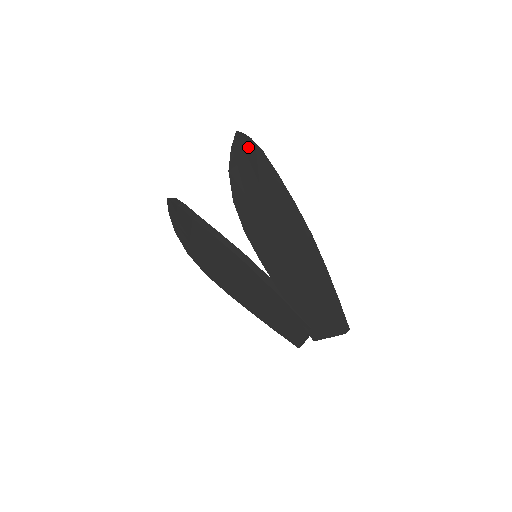
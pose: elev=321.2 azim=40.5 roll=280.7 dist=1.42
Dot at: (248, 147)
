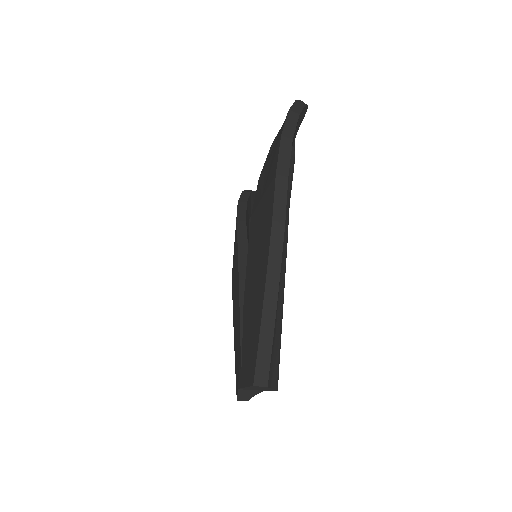
Dot at: occluded
